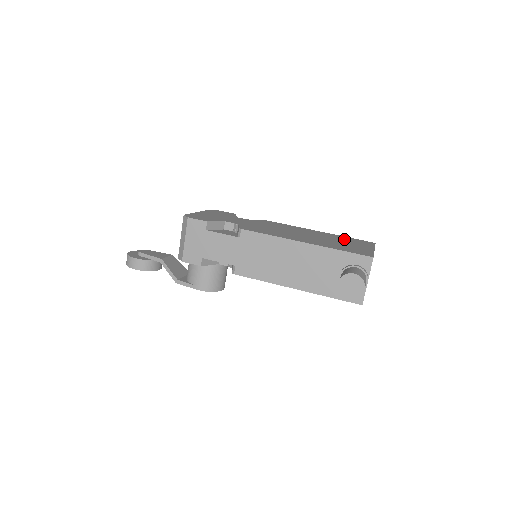
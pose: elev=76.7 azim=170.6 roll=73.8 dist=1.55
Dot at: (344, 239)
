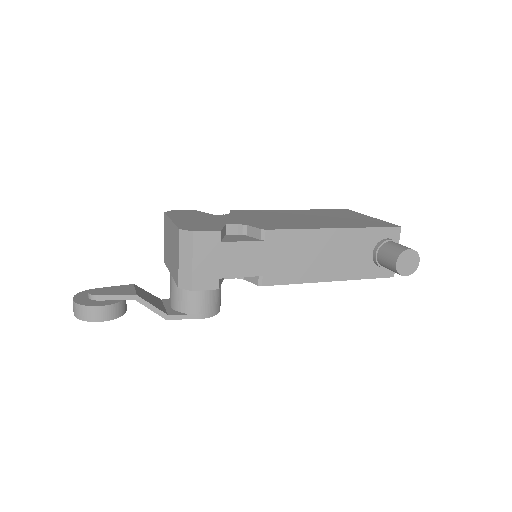
Dot at: (331, 213)
